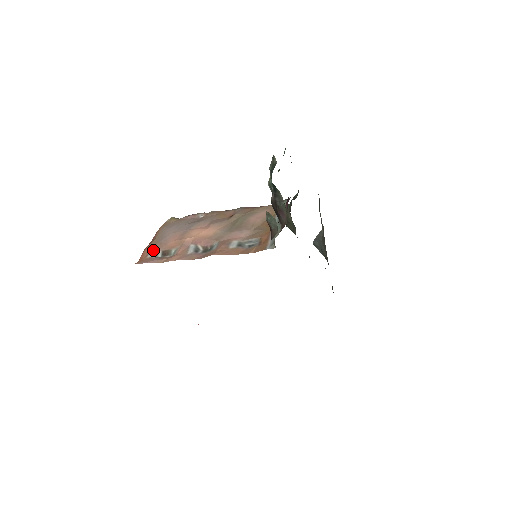
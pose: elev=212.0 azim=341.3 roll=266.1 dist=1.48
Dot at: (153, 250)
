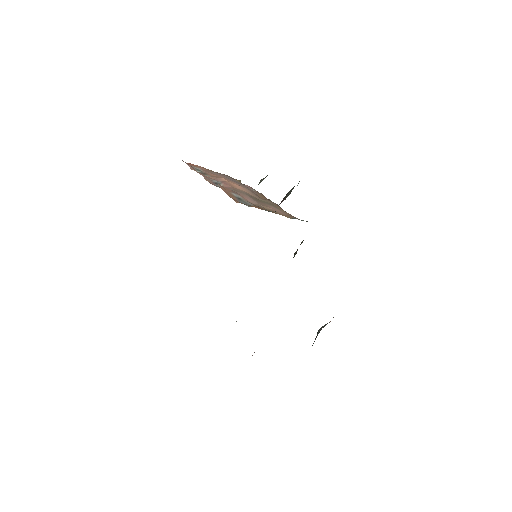
Dot at: (201, 169)
